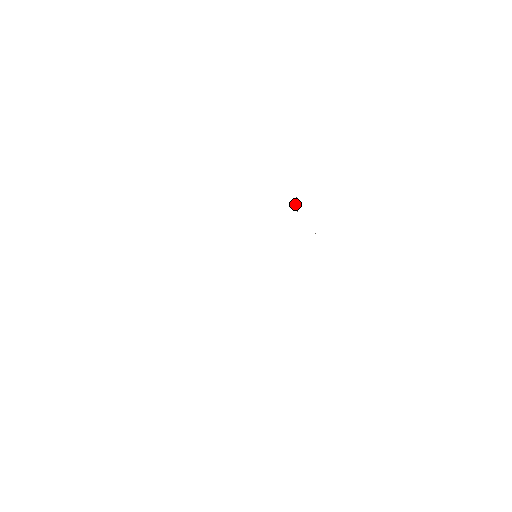
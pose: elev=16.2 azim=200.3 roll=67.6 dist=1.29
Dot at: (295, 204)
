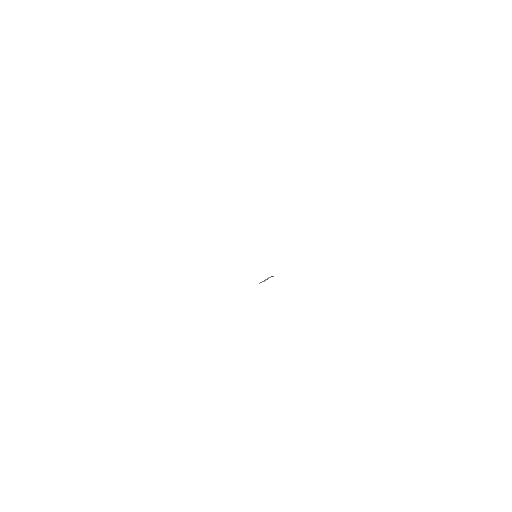
Dot at: occluded
